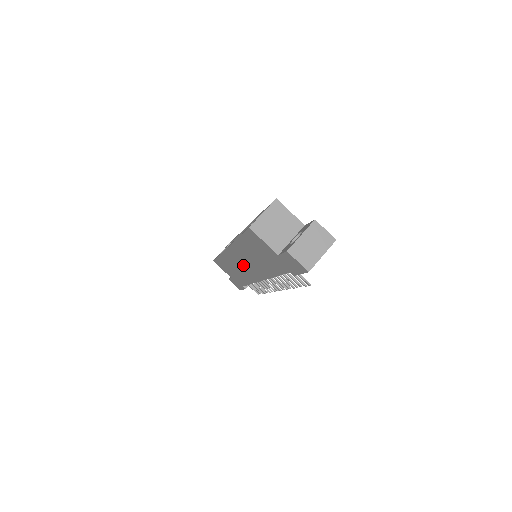
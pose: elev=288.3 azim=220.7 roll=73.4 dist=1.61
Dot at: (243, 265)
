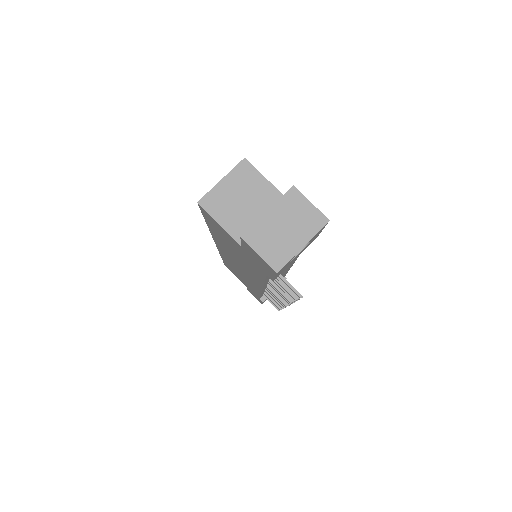
Dot at: (238, 268)
